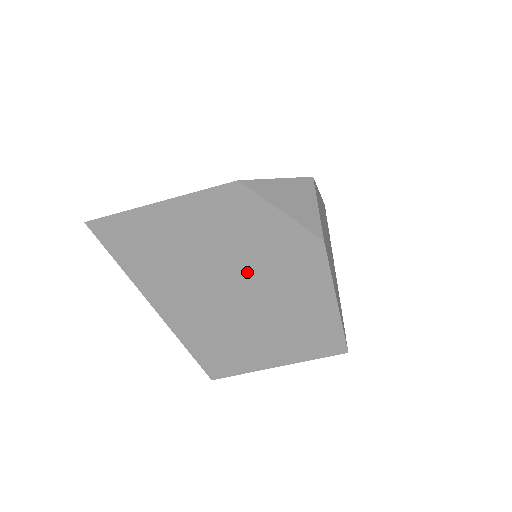
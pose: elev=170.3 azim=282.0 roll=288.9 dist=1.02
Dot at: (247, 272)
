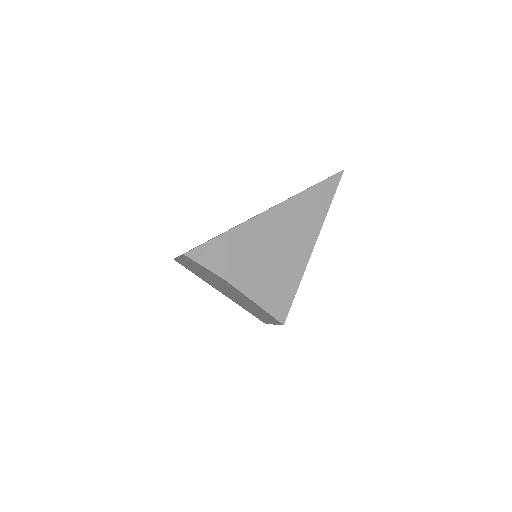
Dot at: (223, 286)
